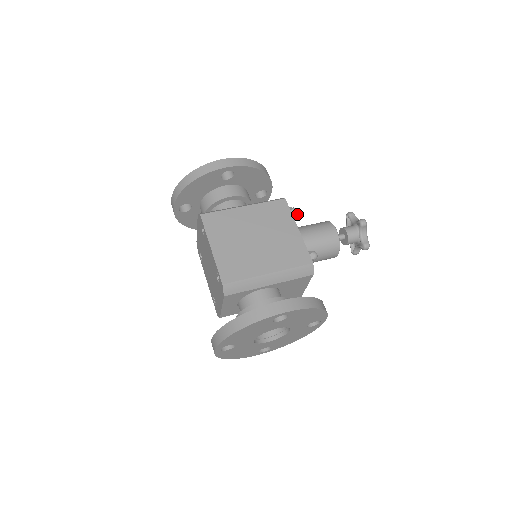
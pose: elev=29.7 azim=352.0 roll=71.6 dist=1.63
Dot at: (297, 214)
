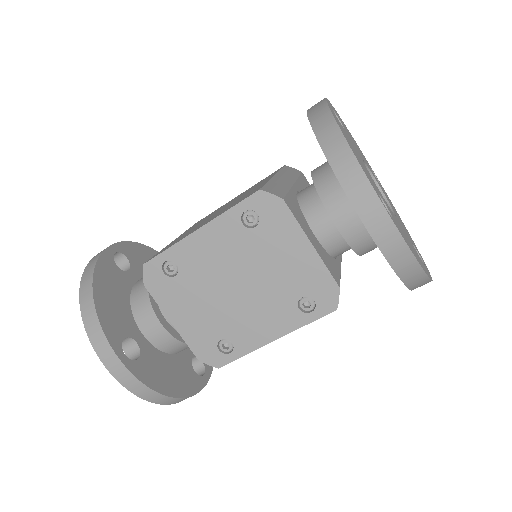
Dot at: occluded
